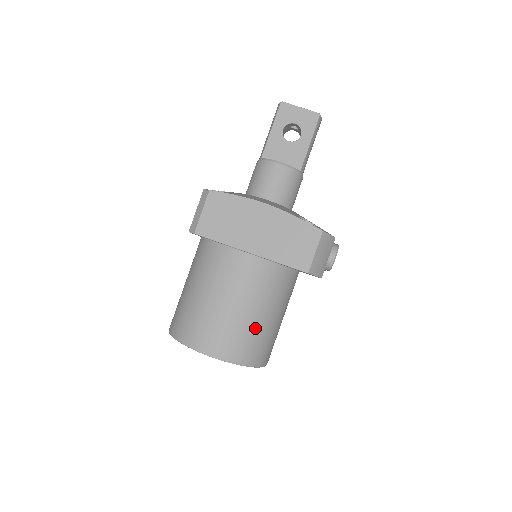
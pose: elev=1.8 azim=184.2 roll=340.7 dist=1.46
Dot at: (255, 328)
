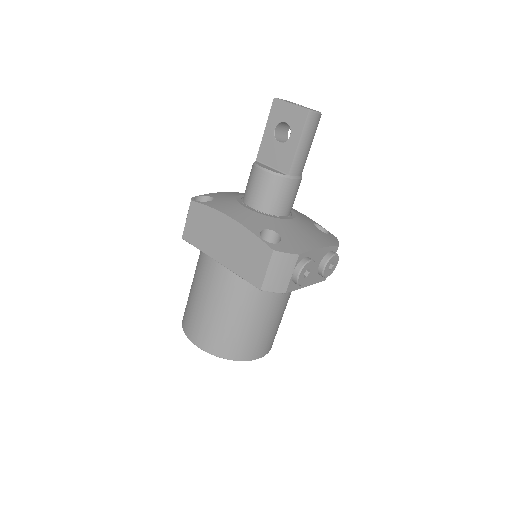
Dot at: (229, 328)
